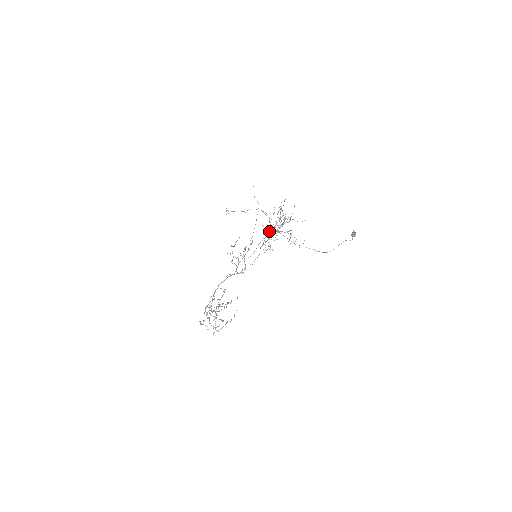
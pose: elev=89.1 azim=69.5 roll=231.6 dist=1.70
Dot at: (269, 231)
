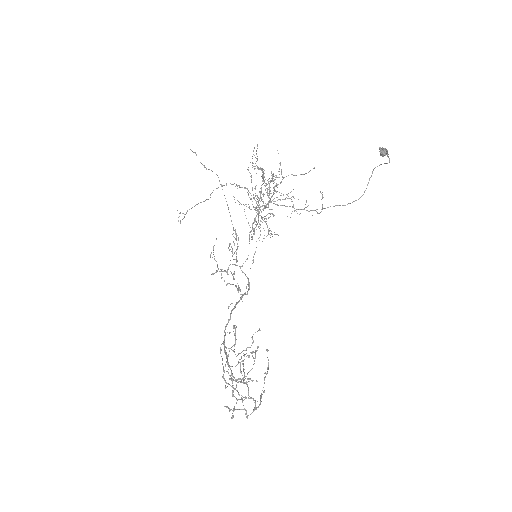
Dot at: (255, 208)
